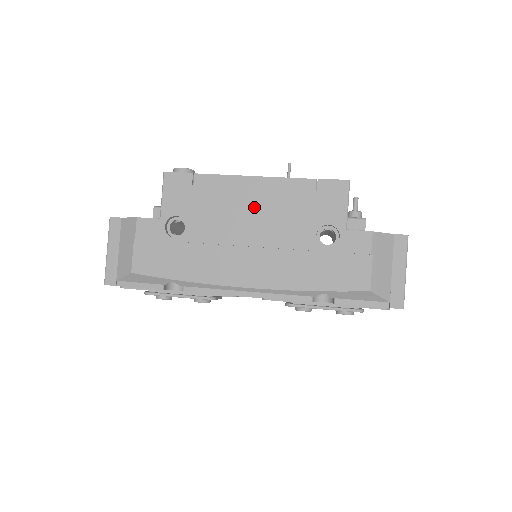
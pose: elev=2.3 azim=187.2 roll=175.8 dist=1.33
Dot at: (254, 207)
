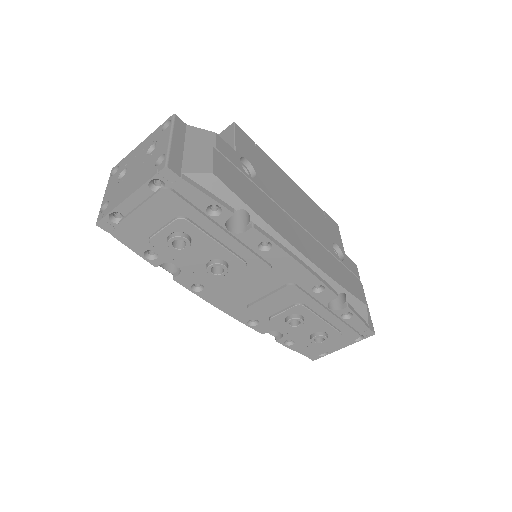
Dot at: (297, 199)
